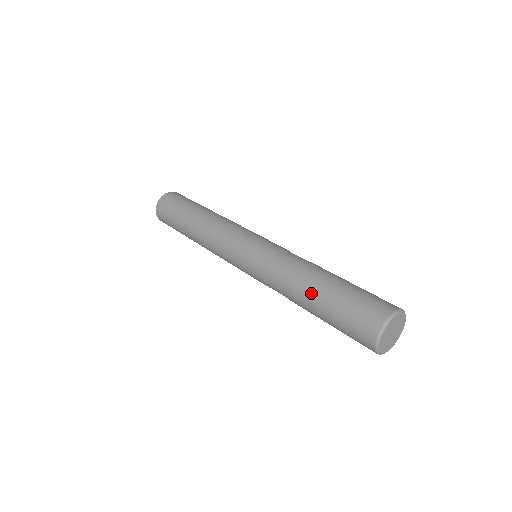
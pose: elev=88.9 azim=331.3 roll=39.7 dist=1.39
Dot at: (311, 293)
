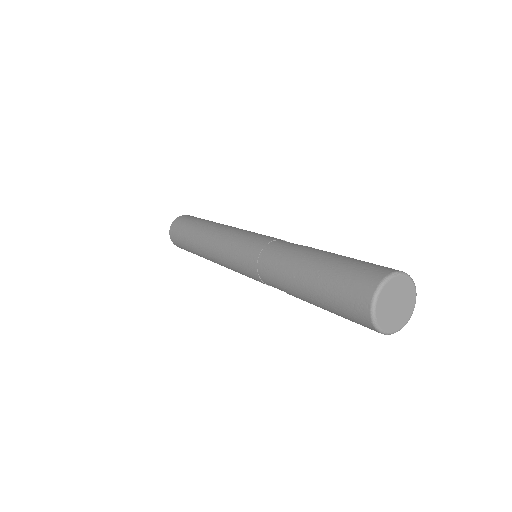
Dot at: (302, 297)
